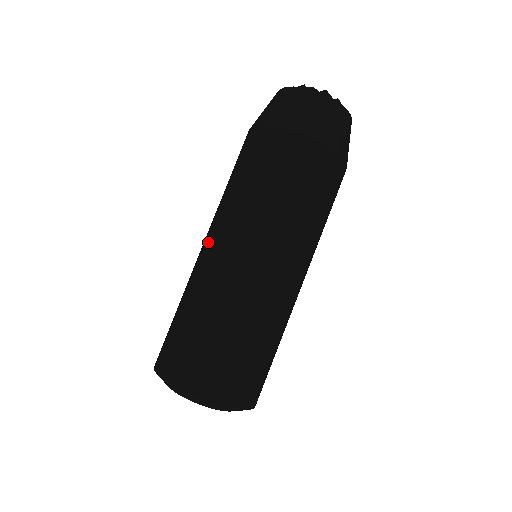
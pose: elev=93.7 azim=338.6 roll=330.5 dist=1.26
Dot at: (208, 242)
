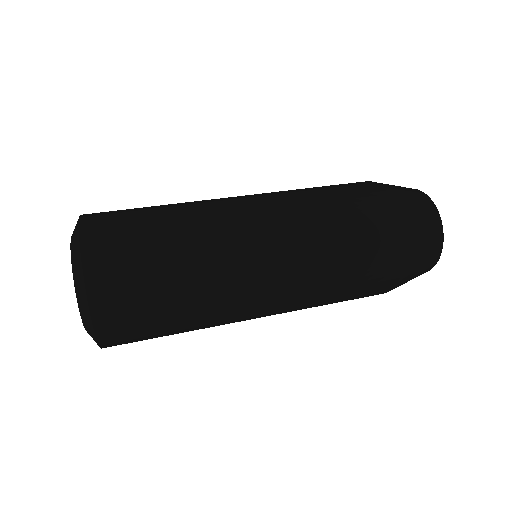
Dot at: occluded
